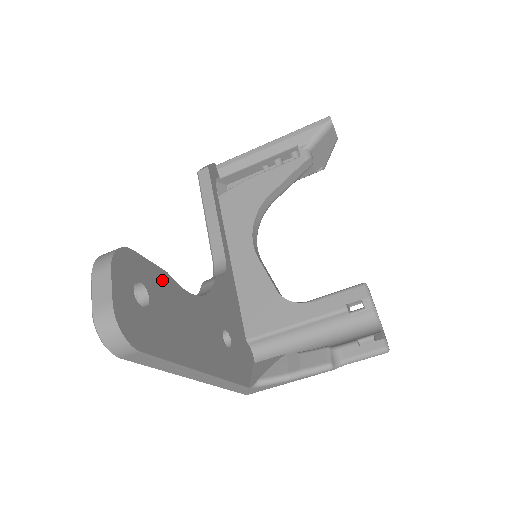
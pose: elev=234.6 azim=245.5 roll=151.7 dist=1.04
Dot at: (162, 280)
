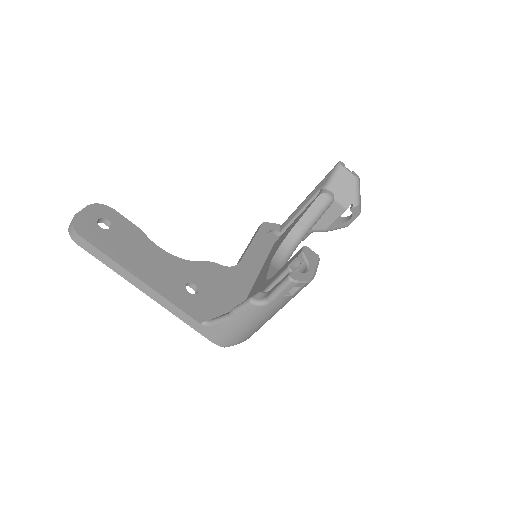
Dot at: (133, 230)
